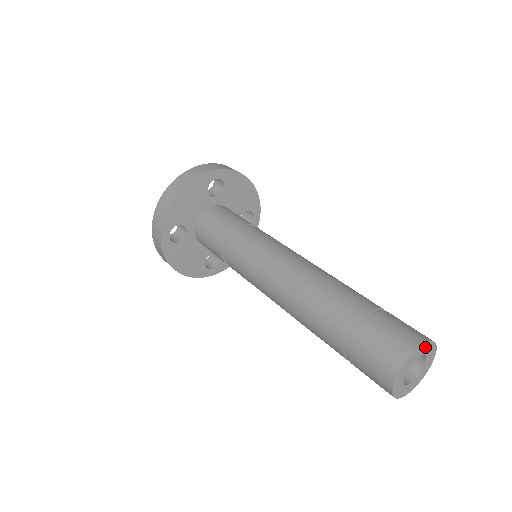
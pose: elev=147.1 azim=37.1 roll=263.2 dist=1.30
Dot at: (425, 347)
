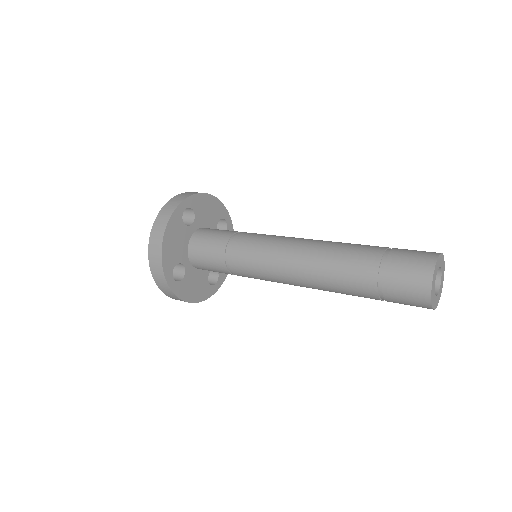
Dot at: (438, 261)
